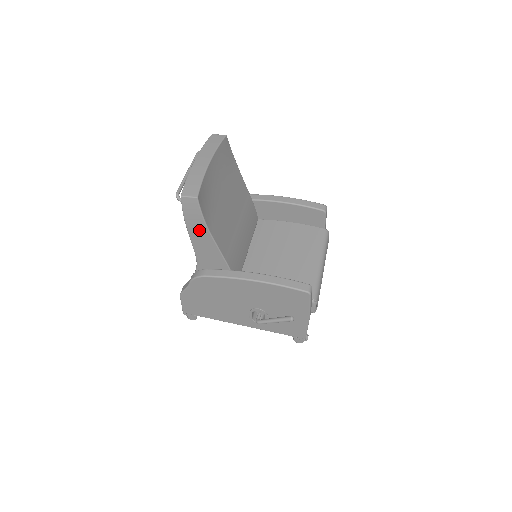
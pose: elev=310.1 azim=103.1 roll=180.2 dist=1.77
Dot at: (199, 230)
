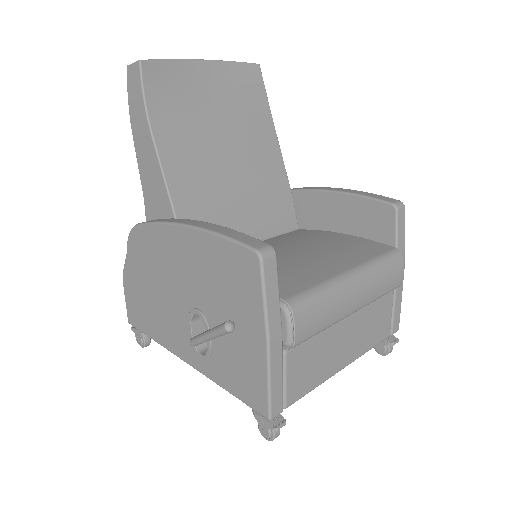
Dot at: (142, 130)
